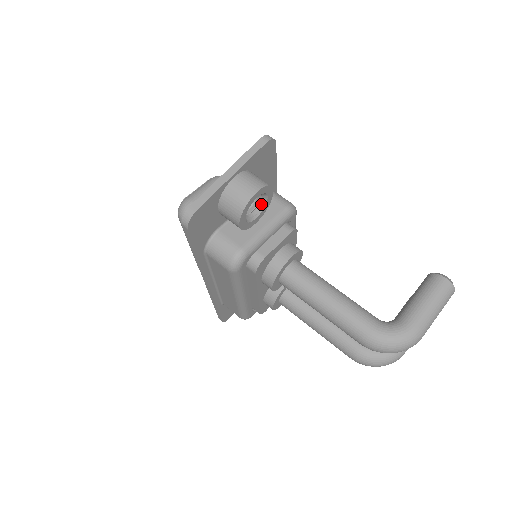
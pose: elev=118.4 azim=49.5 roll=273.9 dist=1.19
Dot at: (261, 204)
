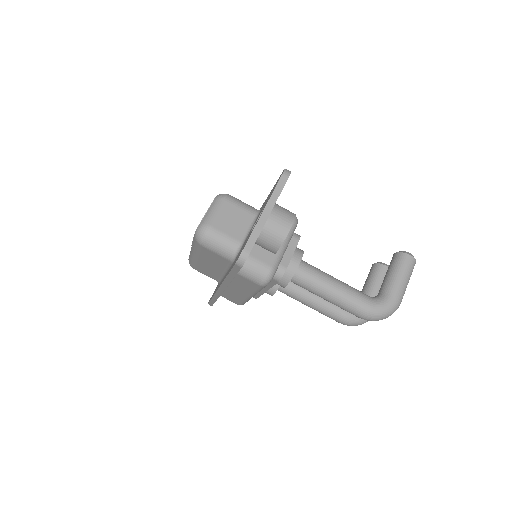
Dot at: occluded
